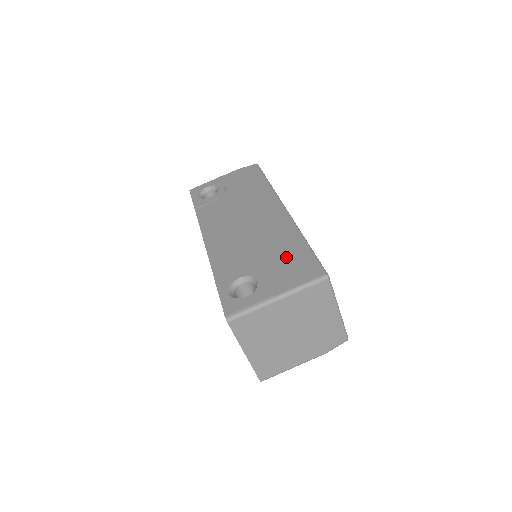
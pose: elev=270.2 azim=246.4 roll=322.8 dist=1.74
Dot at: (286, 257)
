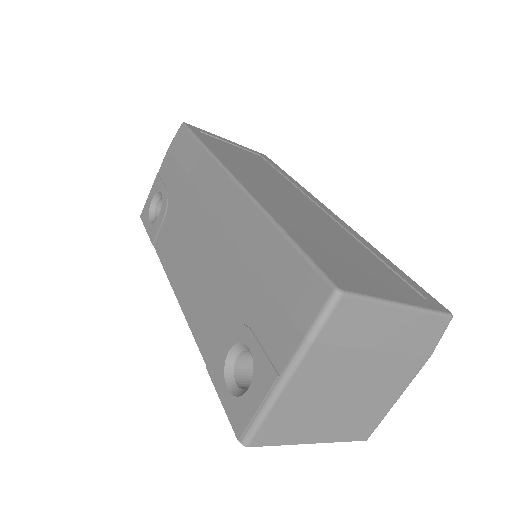
Dot at: (266, 281)
